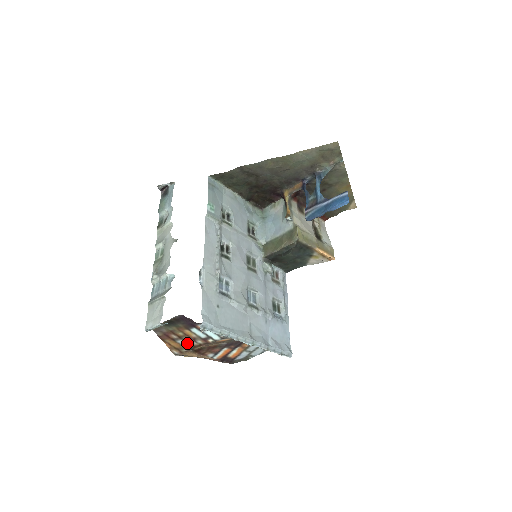
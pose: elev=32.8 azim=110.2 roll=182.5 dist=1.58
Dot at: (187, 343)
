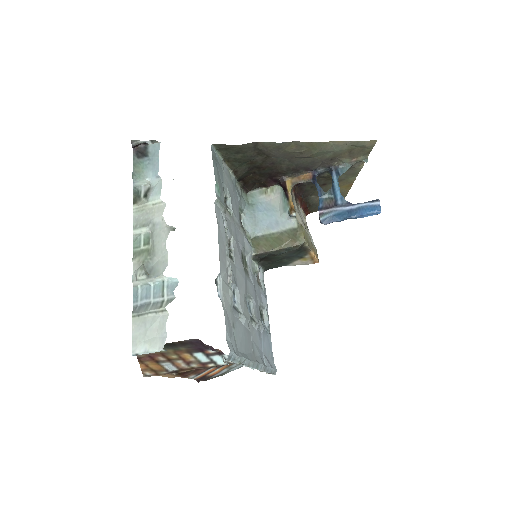
Dot at: (174, 366)
